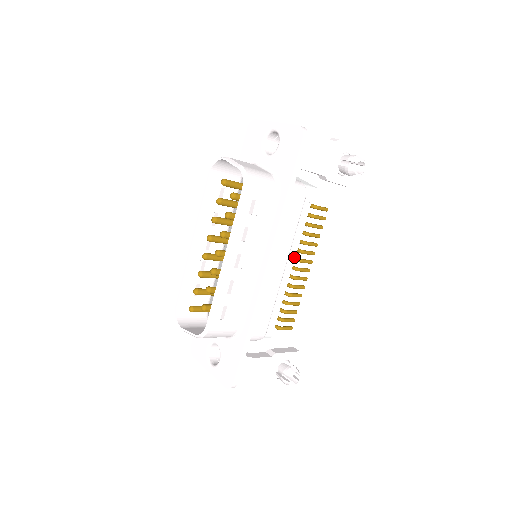
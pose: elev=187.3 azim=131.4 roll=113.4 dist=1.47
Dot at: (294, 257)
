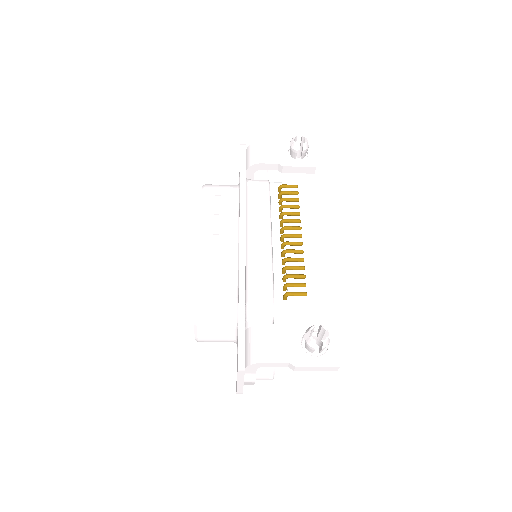
Dot at: (278, 229)
